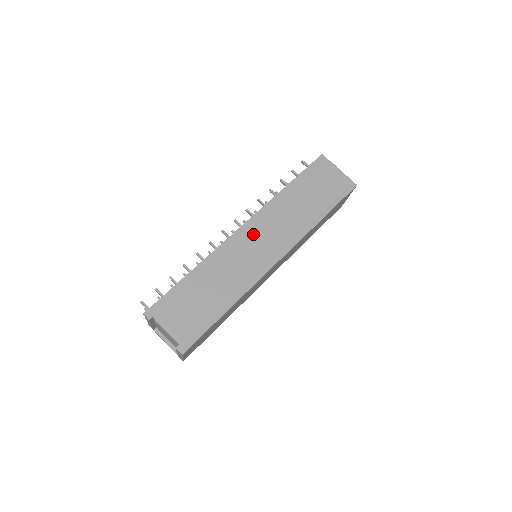
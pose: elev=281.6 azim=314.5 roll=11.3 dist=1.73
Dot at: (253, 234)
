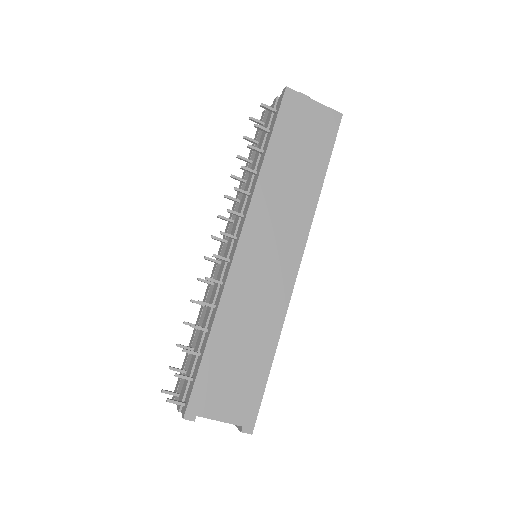
Dot at: (257, 245)
